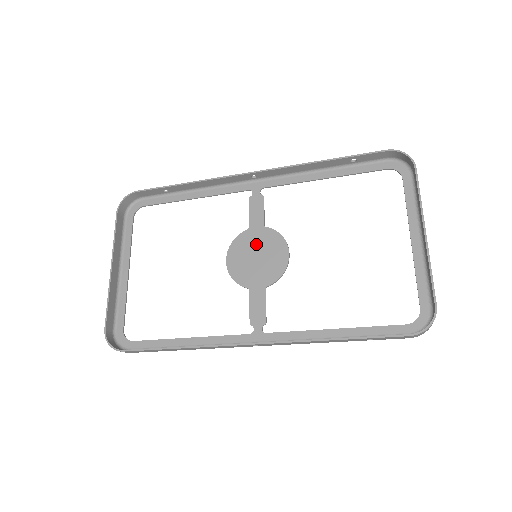
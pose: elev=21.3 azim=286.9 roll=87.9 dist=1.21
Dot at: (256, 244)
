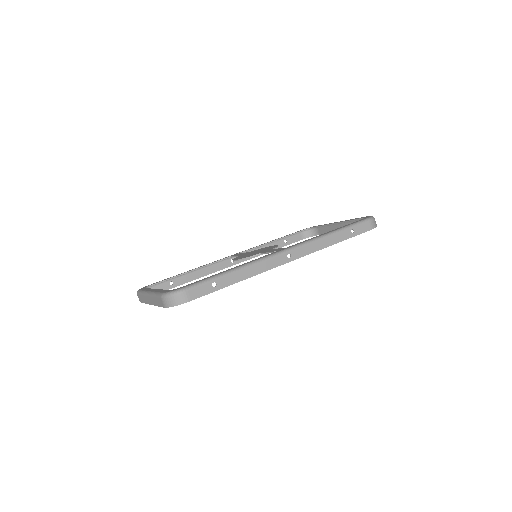
Dot at: occluded
